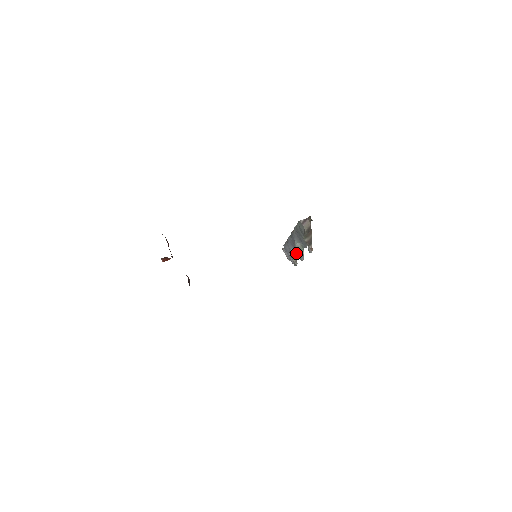
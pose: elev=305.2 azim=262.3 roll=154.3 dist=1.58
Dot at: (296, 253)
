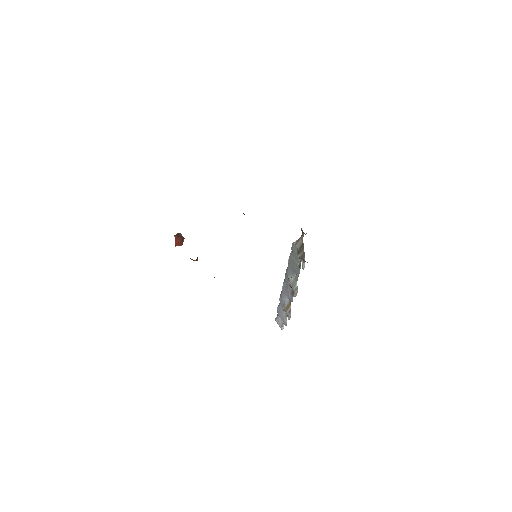
Dot at: (289, 303)
